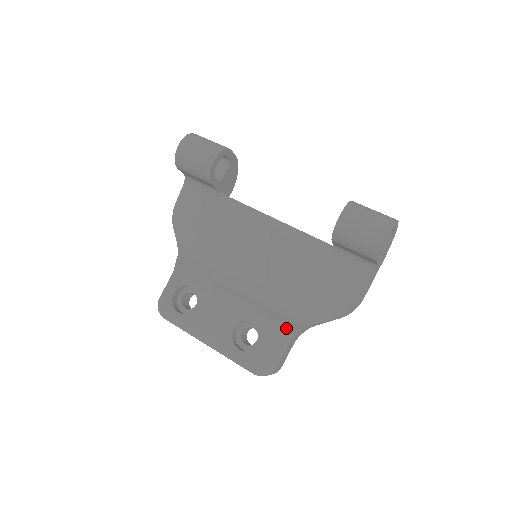
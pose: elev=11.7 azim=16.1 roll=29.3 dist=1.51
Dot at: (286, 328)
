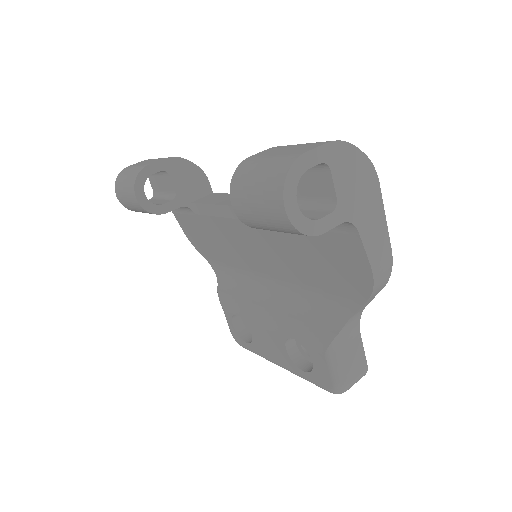
Dot at: (323, 337)
